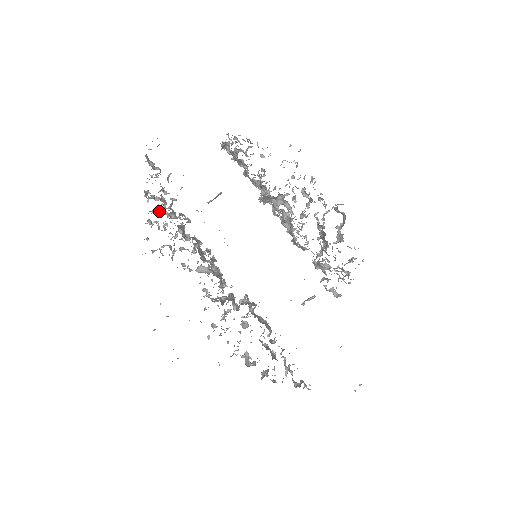
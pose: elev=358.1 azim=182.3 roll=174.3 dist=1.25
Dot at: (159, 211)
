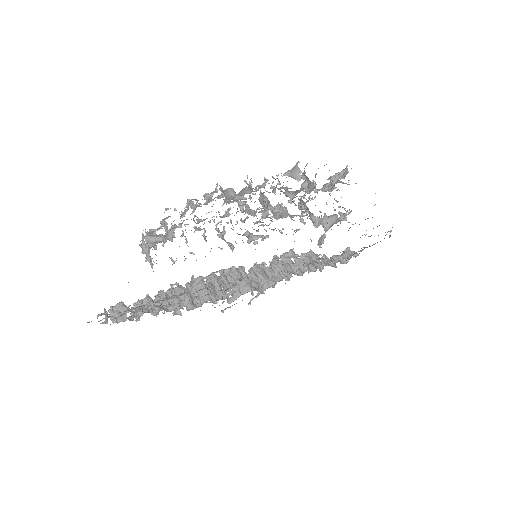
Dot at: occluded
